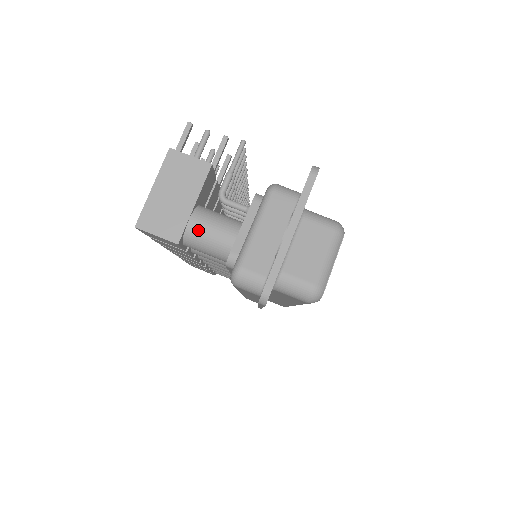
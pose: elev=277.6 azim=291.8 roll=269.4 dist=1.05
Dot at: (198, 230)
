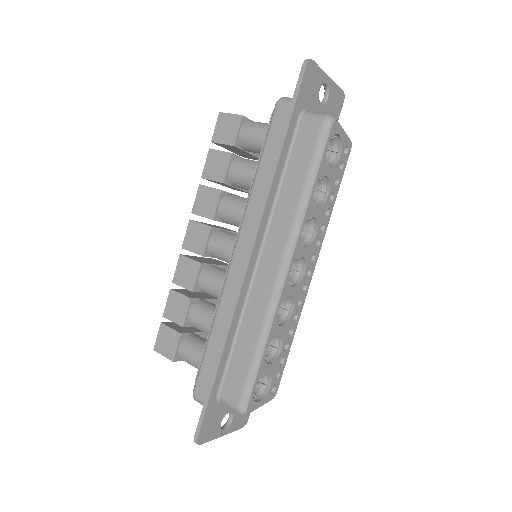
Dot at: (257, 122)
